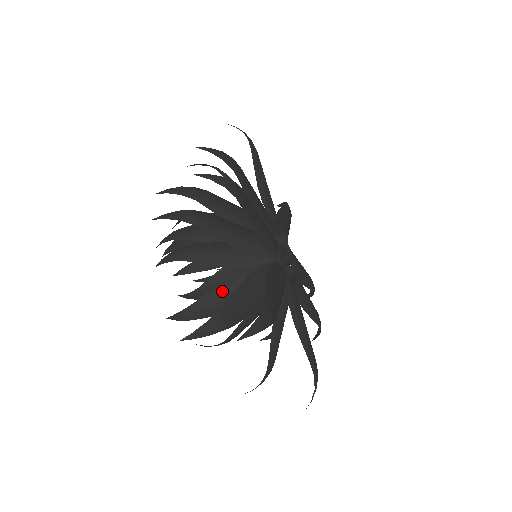
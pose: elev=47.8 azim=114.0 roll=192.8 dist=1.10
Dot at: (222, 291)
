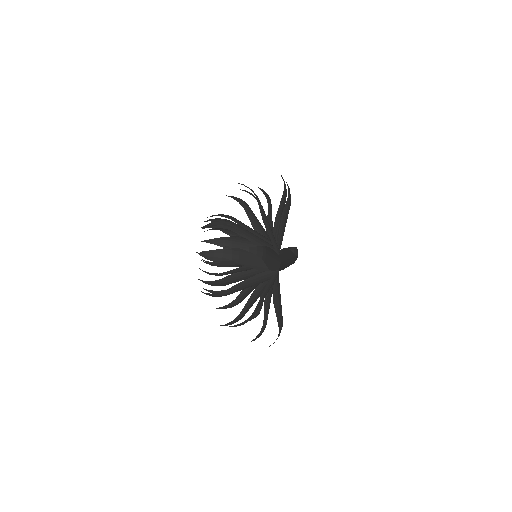
Dot at: (248, 252)
